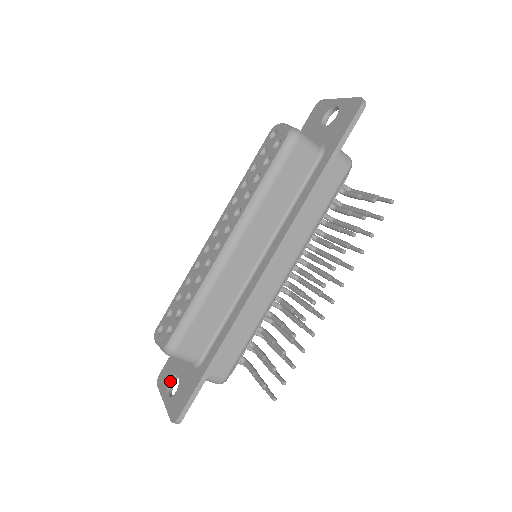
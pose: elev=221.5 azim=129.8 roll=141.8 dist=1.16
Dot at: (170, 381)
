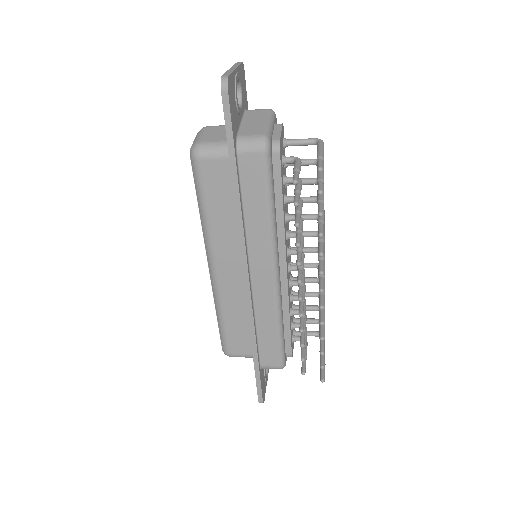
Dot at: occluded
